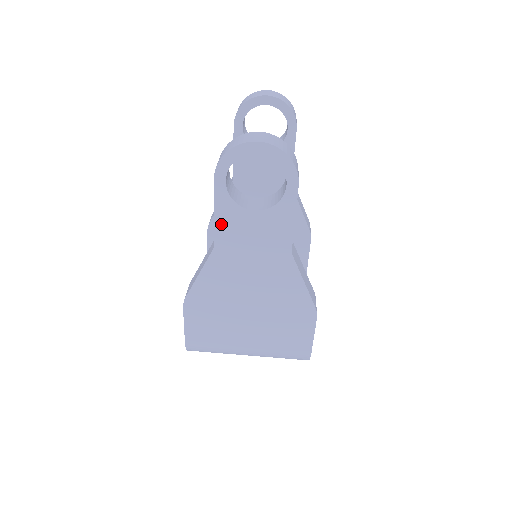
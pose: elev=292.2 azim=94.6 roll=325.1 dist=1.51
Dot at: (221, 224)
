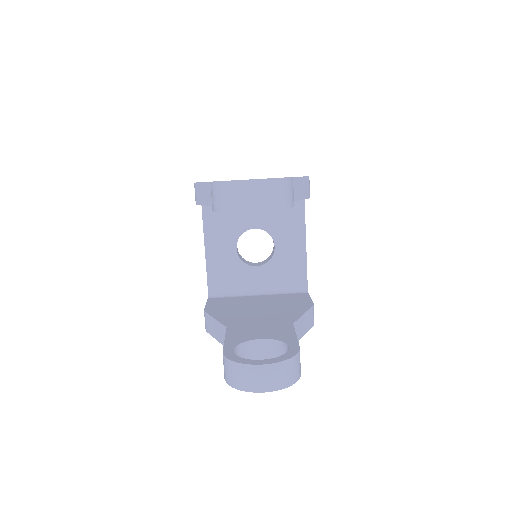
Dot at: occluded
